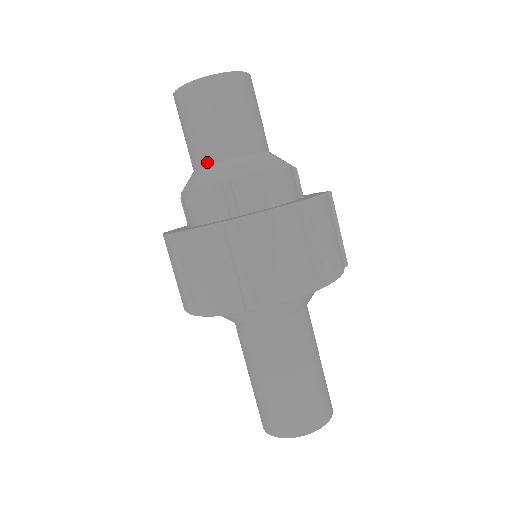
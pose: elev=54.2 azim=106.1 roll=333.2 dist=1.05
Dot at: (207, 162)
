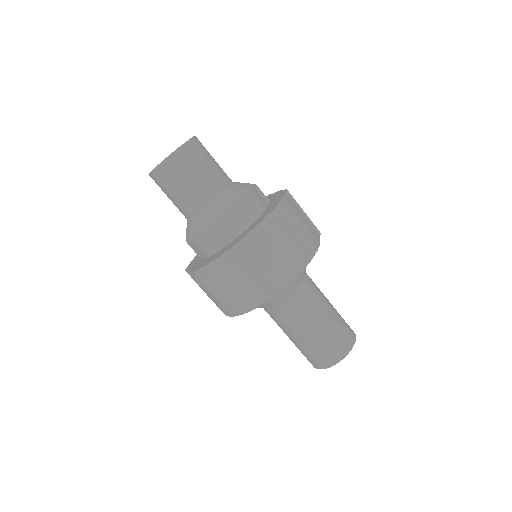
Dot at: (196, 211)
